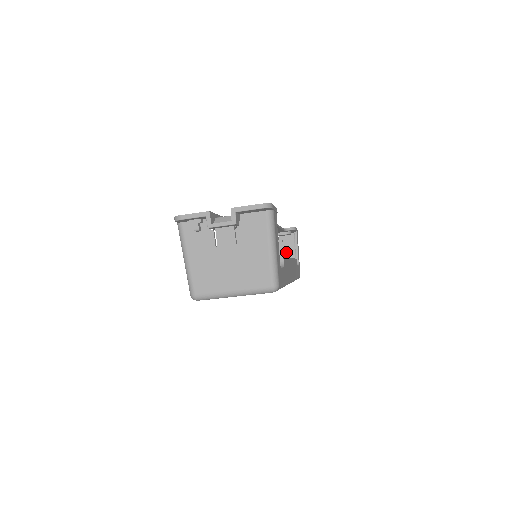
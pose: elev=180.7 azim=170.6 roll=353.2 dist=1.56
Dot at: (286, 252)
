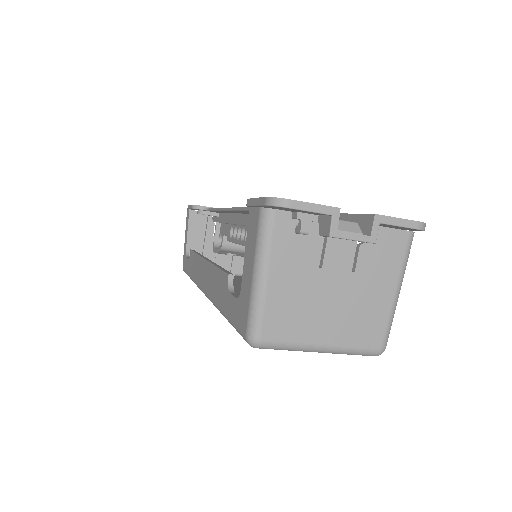
Dot at: occluded
